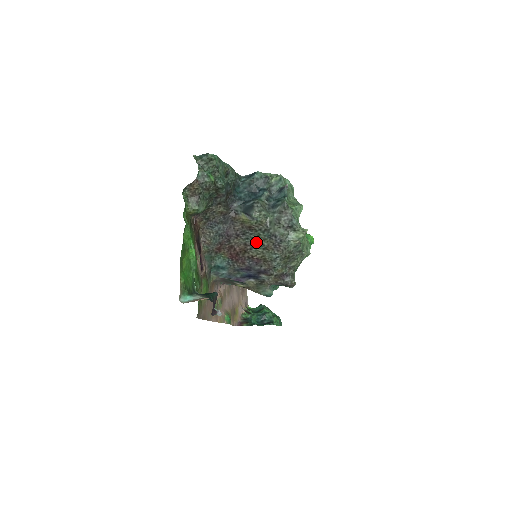
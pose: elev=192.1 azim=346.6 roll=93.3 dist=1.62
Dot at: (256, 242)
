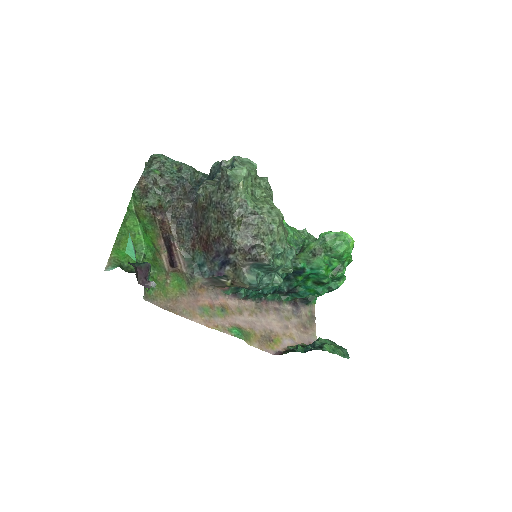
Dot at: (210, 220)
